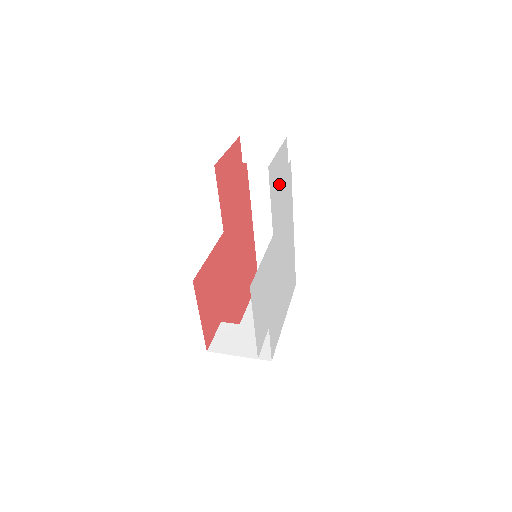
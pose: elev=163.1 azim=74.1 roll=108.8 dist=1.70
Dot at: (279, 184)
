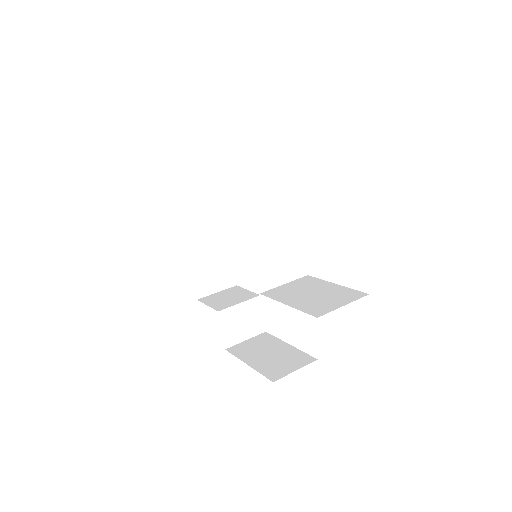
Dot at: occluded
